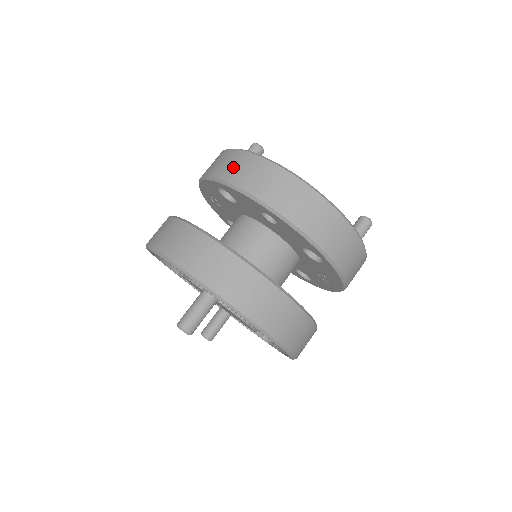
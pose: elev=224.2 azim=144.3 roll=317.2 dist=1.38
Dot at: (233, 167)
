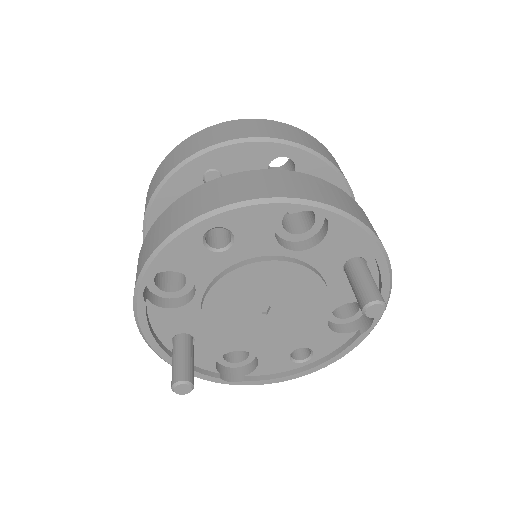
Dot at: (307, 140)
